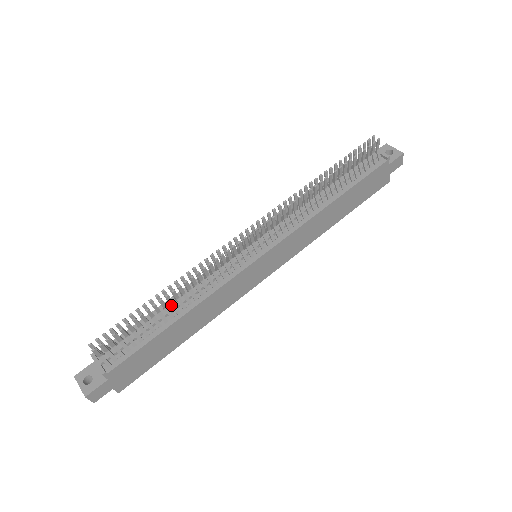
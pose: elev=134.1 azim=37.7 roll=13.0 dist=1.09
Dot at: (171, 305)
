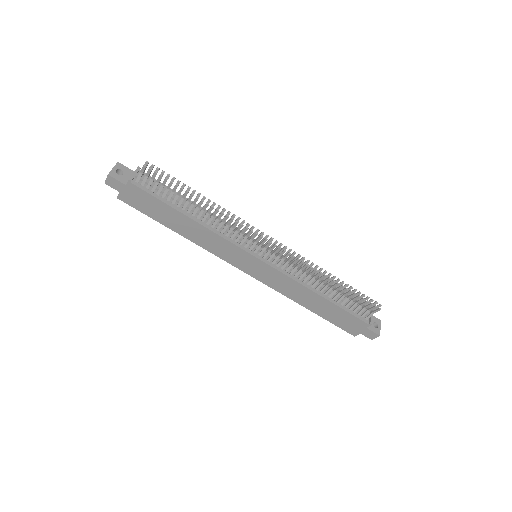
Dot at: (197, 207)
